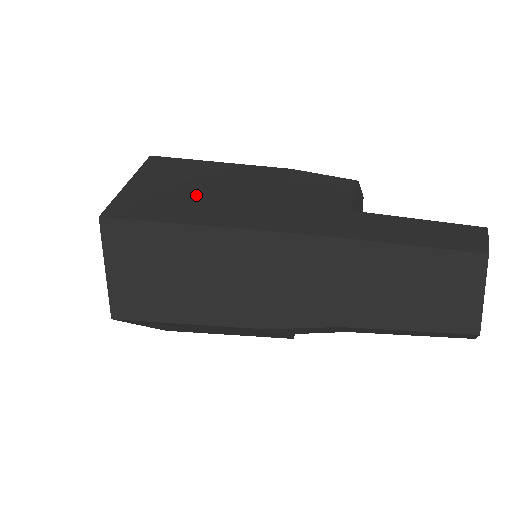
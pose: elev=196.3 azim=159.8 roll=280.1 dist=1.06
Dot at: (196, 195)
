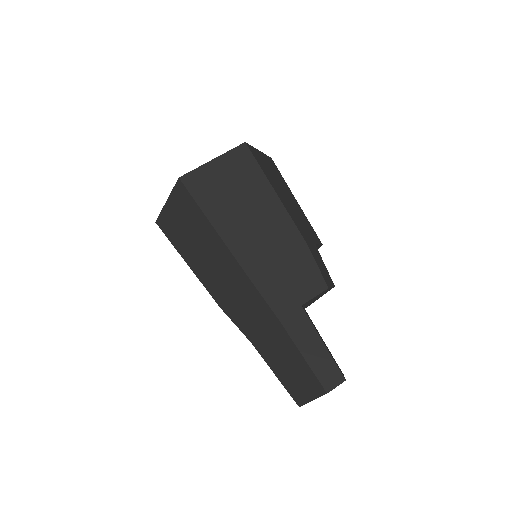
Dot at: (240, 212)
